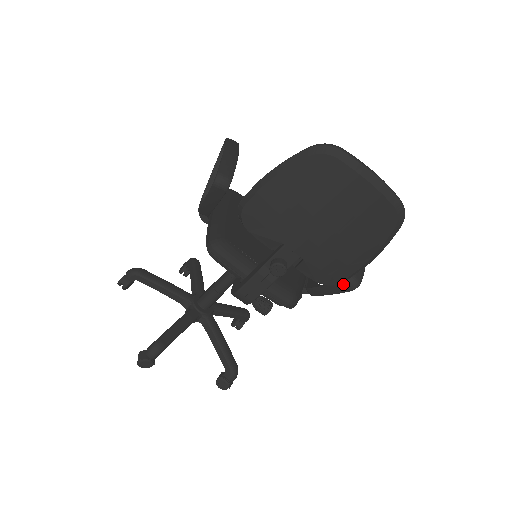
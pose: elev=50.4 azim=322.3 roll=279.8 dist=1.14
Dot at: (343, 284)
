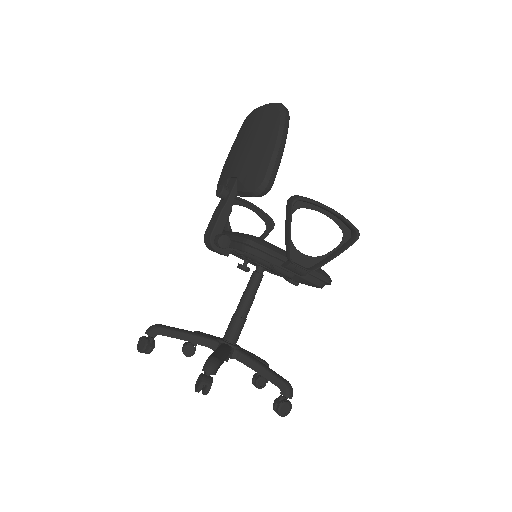
Dot at: (287, 205)
